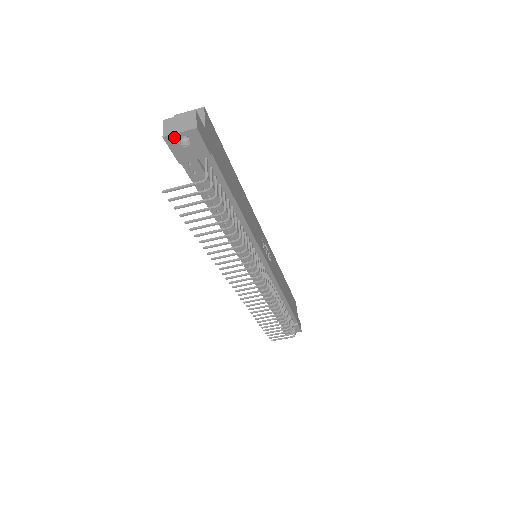
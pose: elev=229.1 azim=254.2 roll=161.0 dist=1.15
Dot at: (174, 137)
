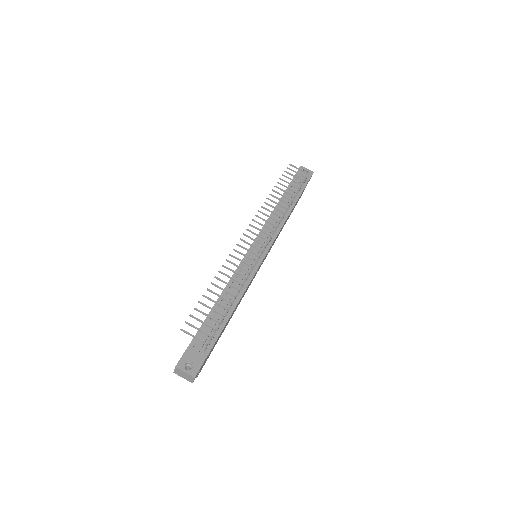
Dot at: (304, 168)
